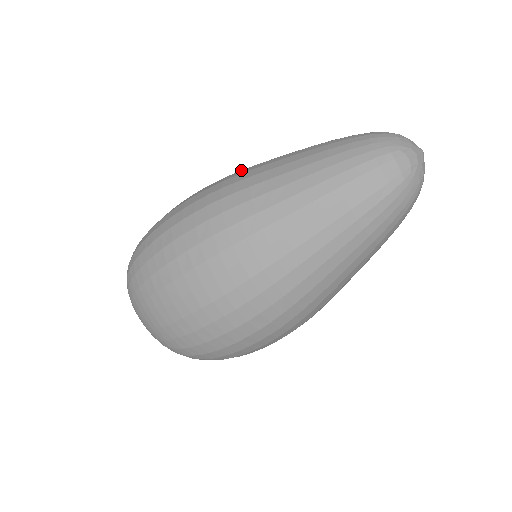
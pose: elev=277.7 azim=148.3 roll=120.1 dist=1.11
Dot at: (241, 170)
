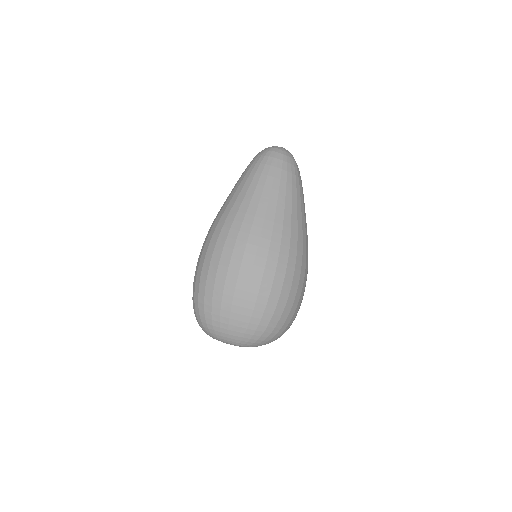
Dot at: occluded
